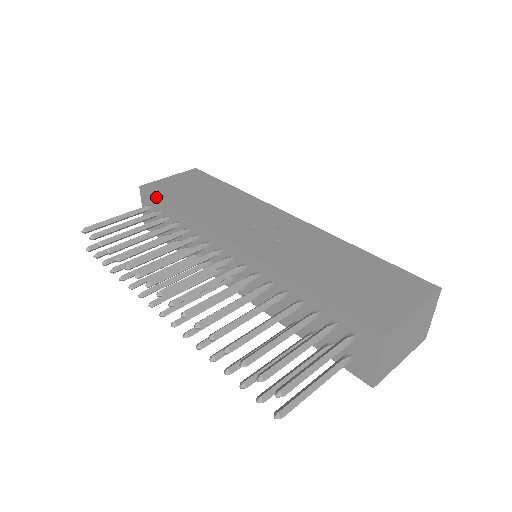
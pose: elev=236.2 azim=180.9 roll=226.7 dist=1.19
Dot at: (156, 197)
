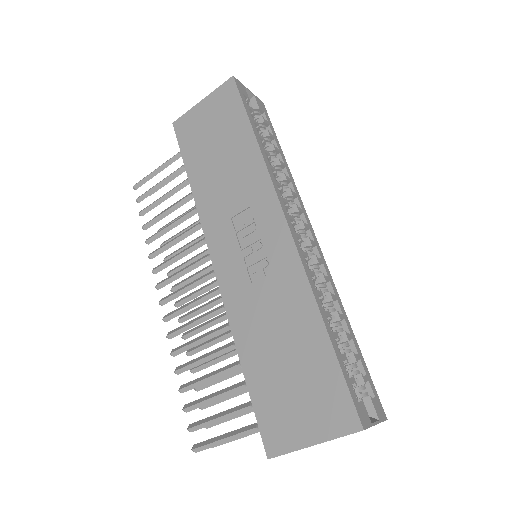
Dot at: (180, 151)
